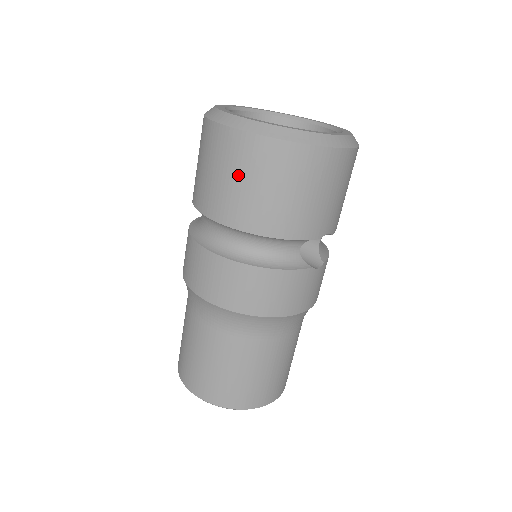
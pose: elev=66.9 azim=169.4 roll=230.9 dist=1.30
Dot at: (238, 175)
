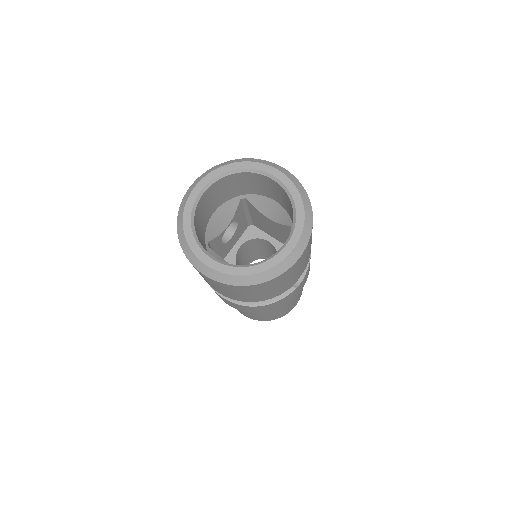
Dot at: (222, 289)
